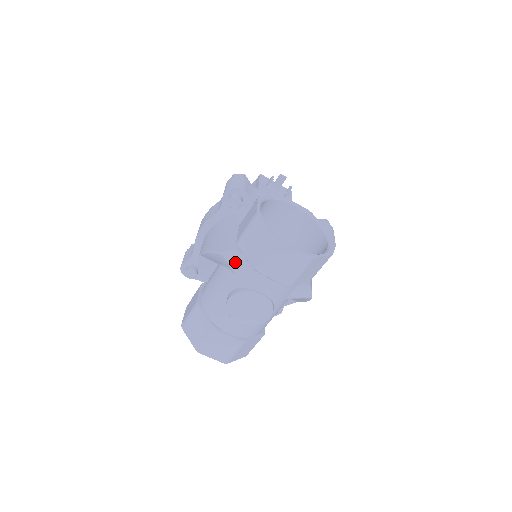
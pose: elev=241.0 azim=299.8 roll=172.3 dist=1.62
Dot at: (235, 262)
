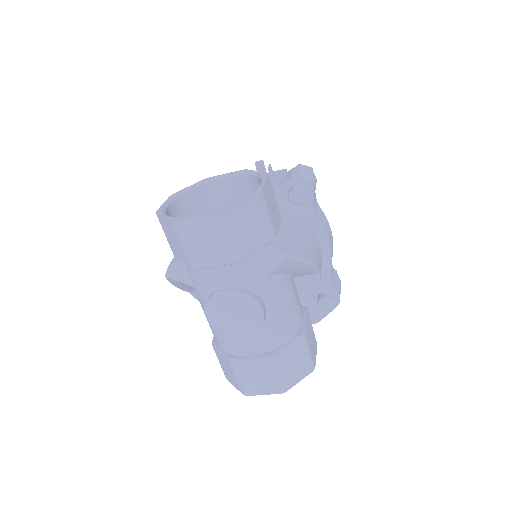
Dot at: (182, 276)
